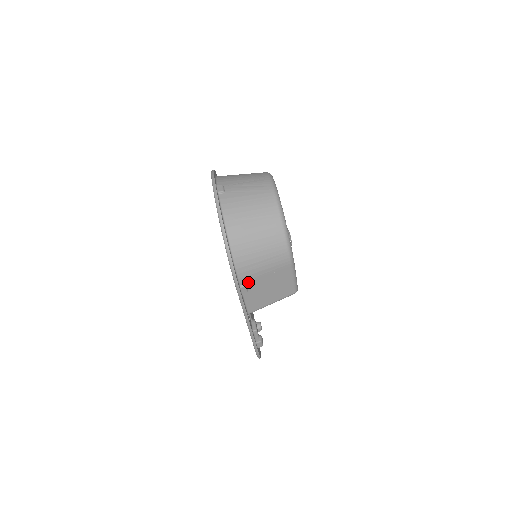
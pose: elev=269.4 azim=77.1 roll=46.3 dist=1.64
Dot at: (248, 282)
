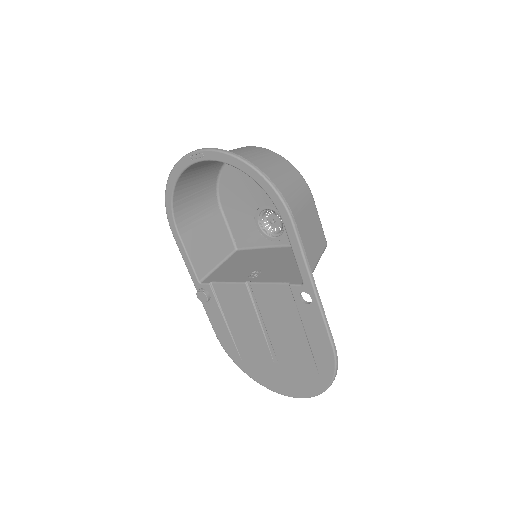
Dot at: occluded
